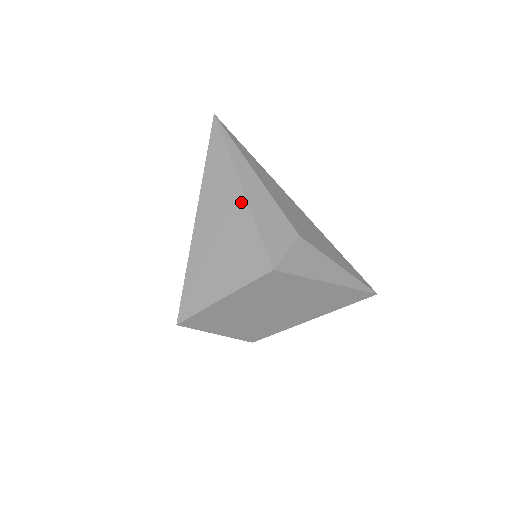
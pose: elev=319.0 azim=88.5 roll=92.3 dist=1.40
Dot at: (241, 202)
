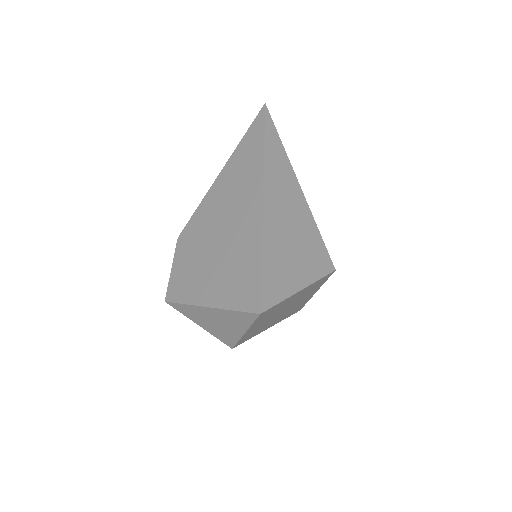
Dot at: (302, 200)
